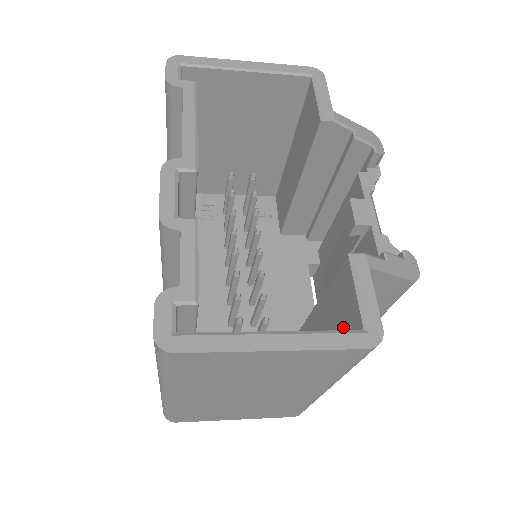
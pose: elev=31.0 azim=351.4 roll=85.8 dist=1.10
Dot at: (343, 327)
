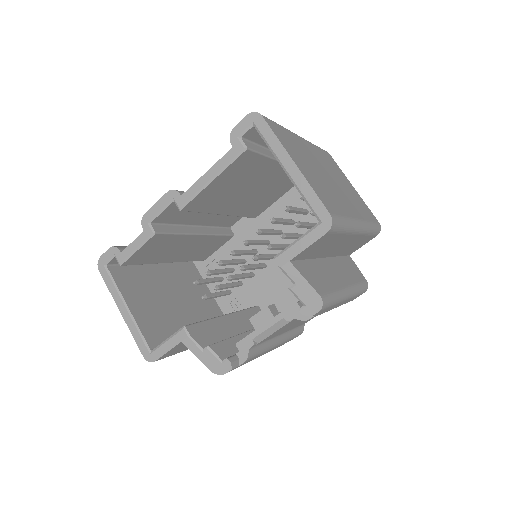
Dot at: occluded
